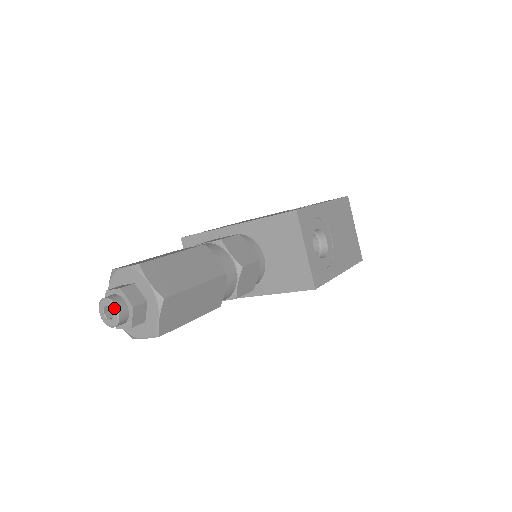
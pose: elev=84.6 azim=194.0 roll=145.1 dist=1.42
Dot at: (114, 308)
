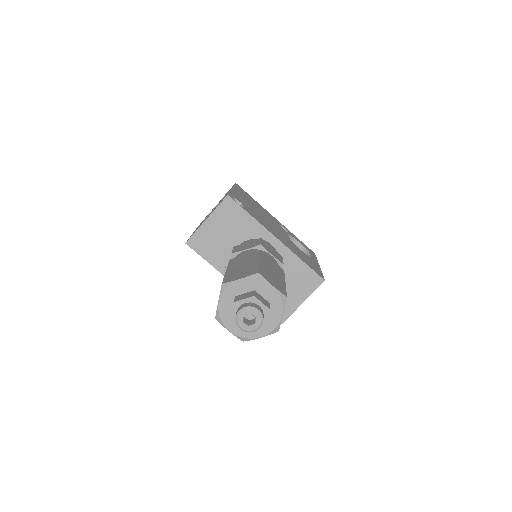
Dot at: (260, 324)
